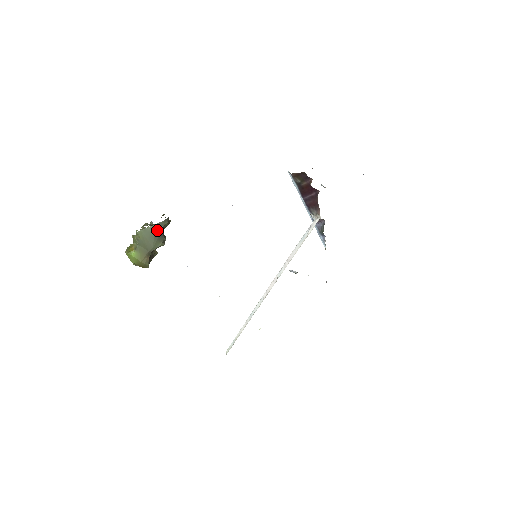
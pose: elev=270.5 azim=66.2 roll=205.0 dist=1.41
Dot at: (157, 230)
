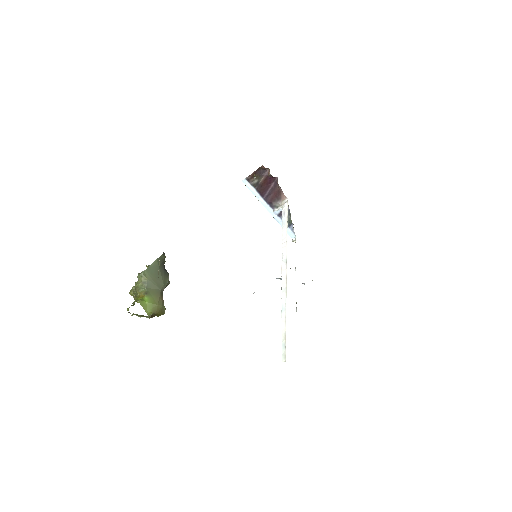
Dot at: (160, 265)
